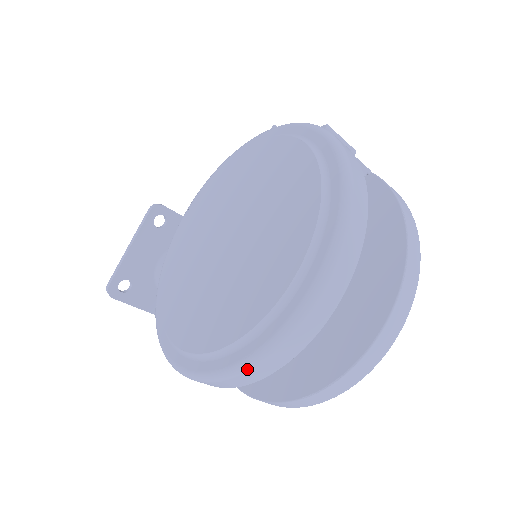
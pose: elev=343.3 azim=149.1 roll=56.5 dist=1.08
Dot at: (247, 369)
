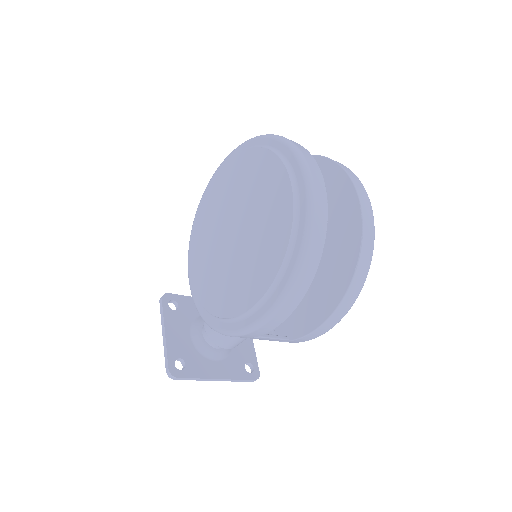
Dot at: (309, 244)
